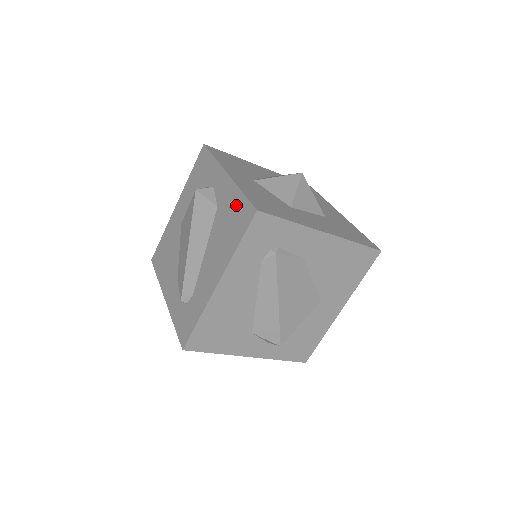
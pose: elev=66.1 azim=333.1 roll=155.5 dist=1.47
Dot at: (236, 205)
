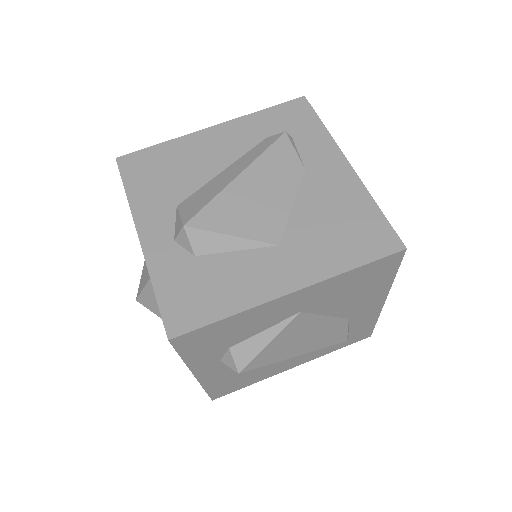
Dot at: occluded
